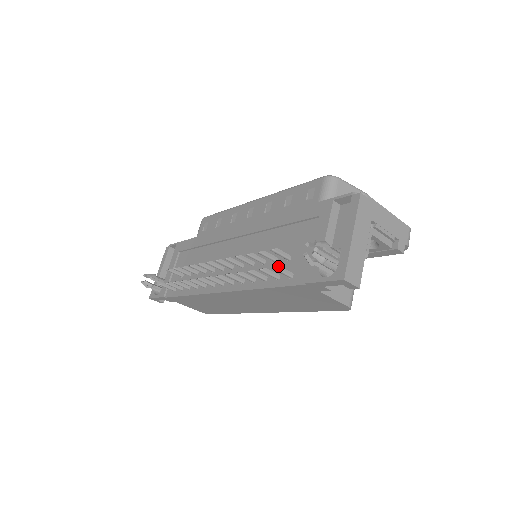
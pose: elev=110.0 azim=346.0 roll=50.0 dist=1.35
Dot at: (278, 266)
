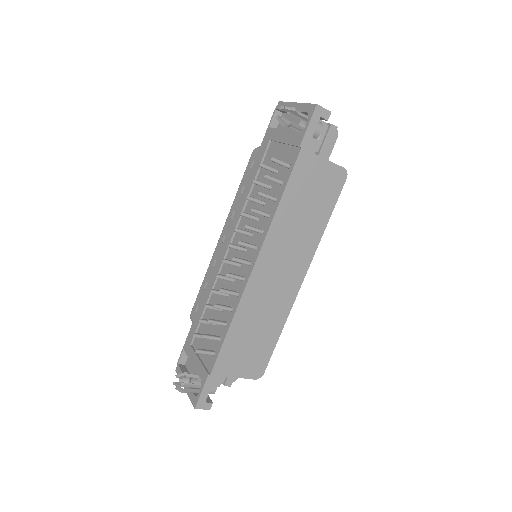
Dot at: (273, 158)
